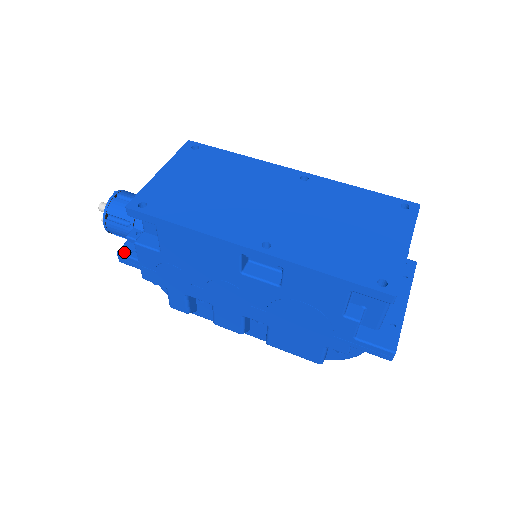
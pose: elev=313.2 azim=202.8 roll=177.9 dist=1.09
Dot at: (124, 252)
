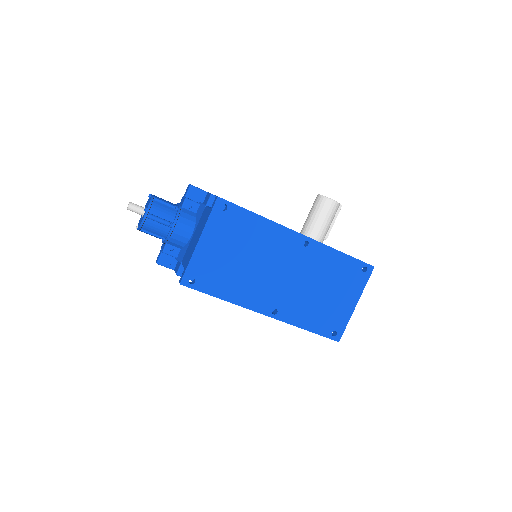
Dot at: (162, 264)
